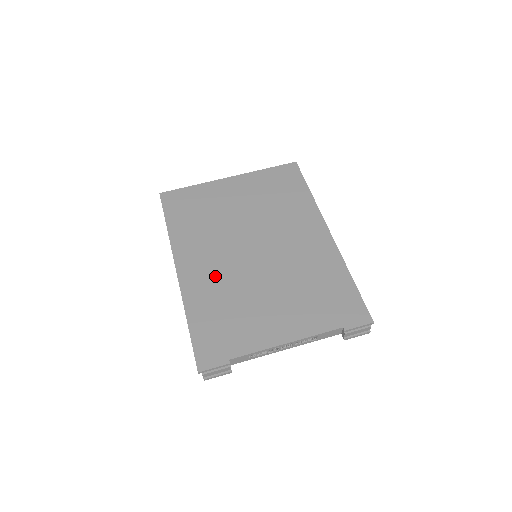
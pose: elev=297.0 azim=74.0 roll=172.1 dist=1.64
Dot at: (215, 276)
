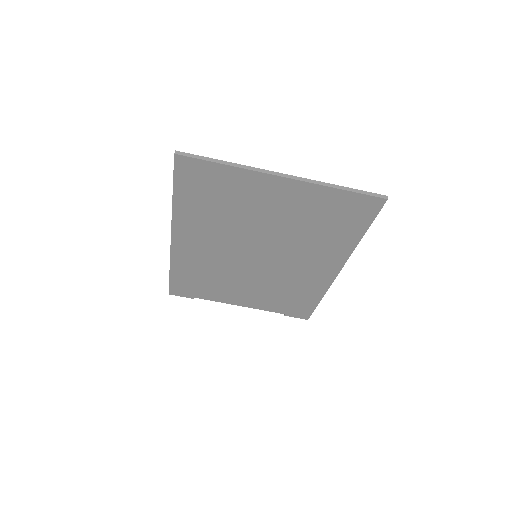
Dot at: (207, 257)
